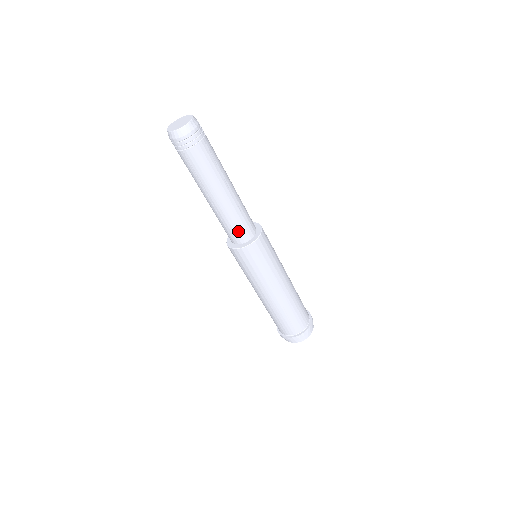
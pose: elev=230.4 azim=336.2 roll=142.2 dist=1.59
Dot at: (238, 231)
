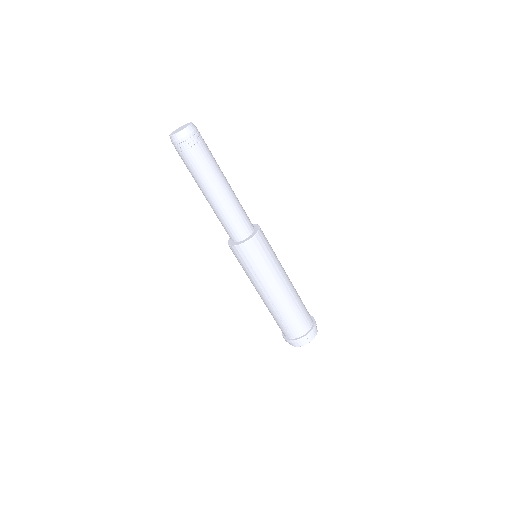
Dot at: (230, 230)
